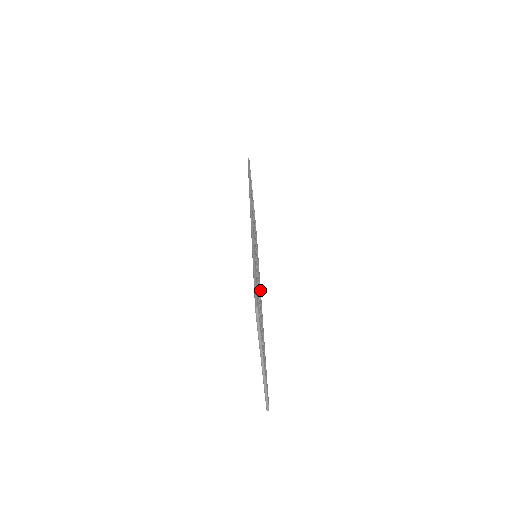
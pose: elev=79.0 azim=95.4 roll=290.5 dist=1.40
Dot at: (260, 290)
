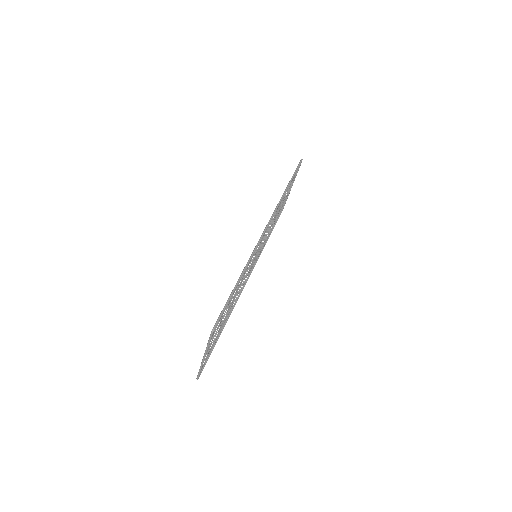
Dot at: occluded
